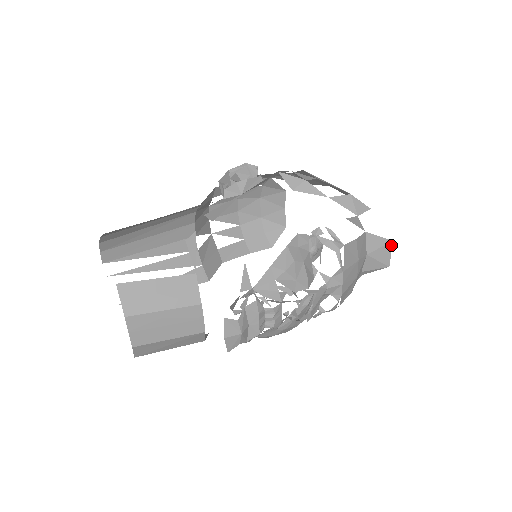
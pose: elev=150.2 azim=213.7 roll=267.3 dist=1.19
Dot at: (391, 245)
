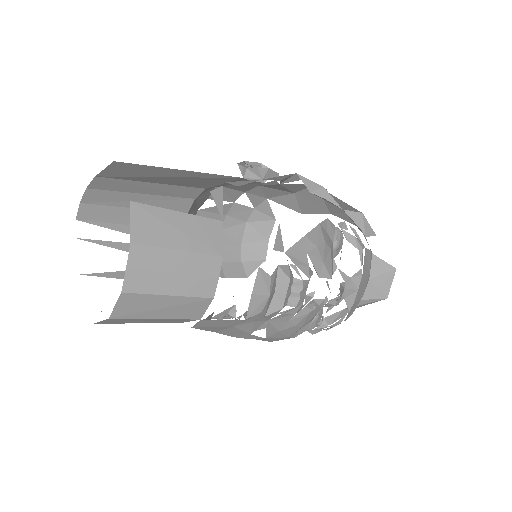
Dot at: (394, 273)
